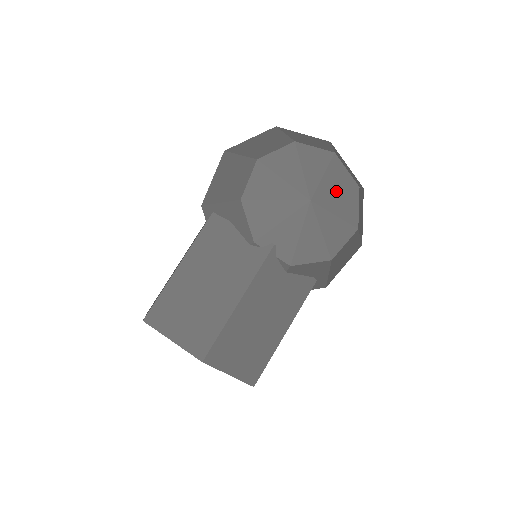
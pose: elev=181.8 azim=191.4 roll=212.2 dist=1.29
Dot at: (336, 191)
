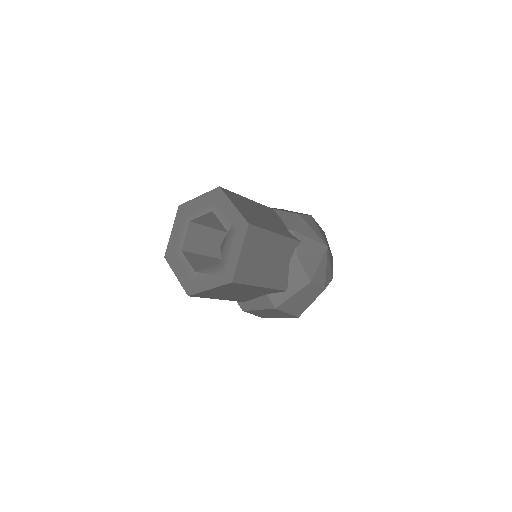
Dot at: occluded
